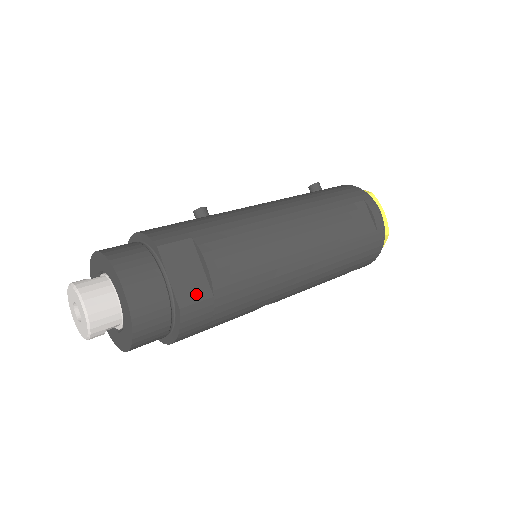
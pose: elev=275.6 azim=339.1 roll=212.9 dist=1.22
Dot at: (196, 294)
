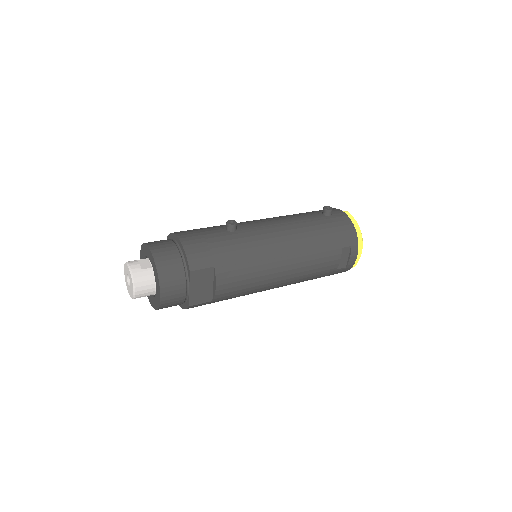
Dot at: (202, 299)
